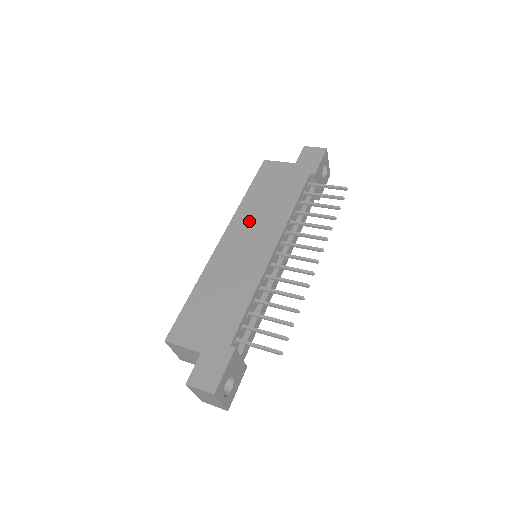
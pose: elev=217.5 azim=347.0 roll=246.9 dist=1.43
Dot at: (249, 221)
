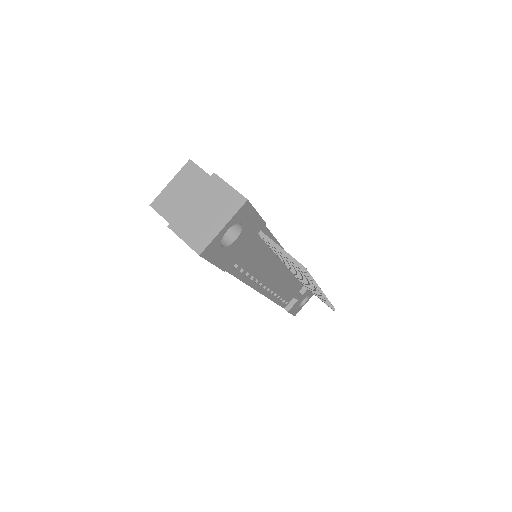
Dot at: occluded
